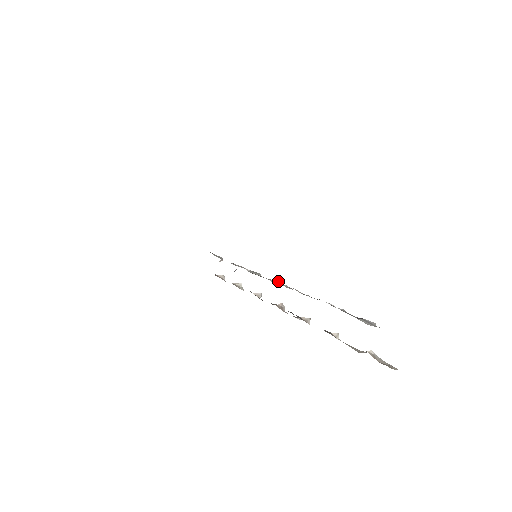
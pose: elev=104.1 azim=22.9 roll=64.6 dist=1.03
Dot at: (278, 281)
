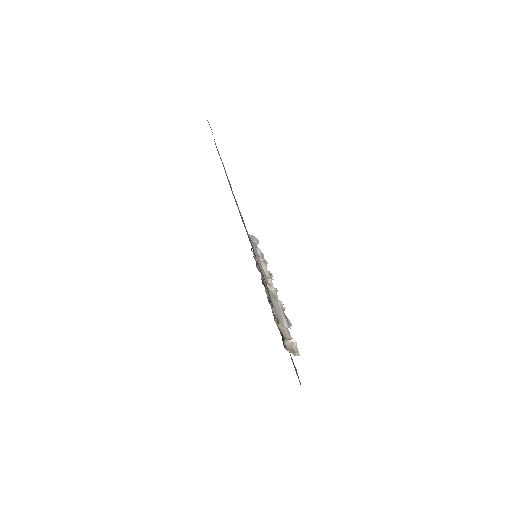
Dot at: (271, 274)
